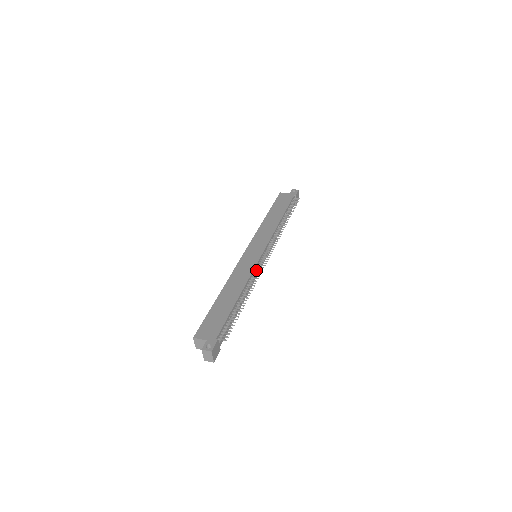
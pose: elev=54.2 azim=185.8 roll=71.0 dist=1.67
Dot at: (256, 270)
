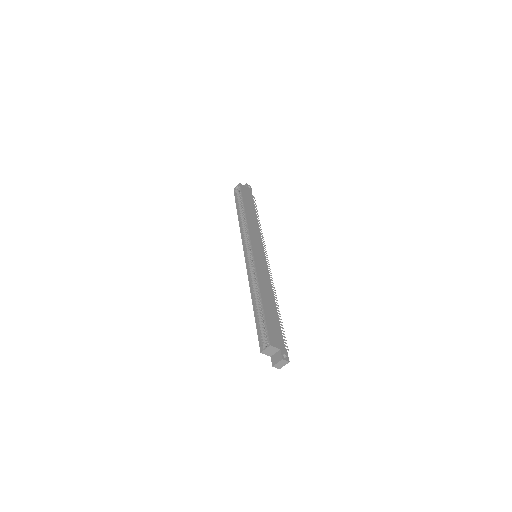
Dot at: occluded
